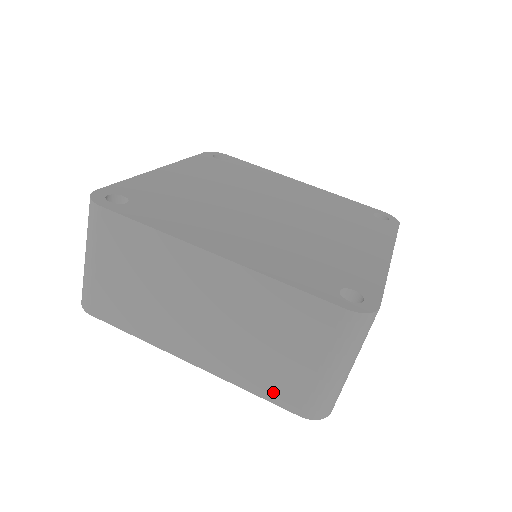
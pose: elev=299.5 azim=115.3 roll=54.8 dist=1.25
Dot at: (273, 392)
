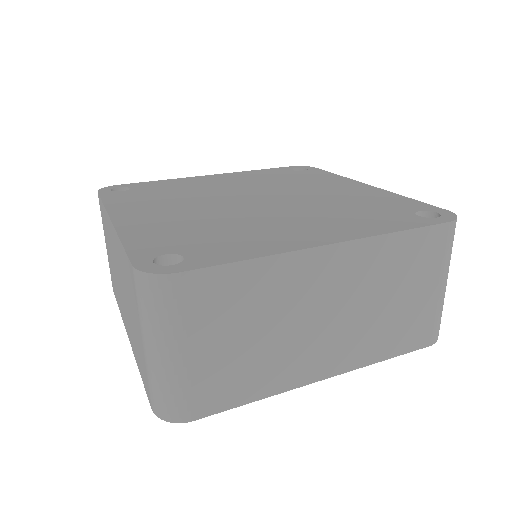
Dot at: (406, 342)
